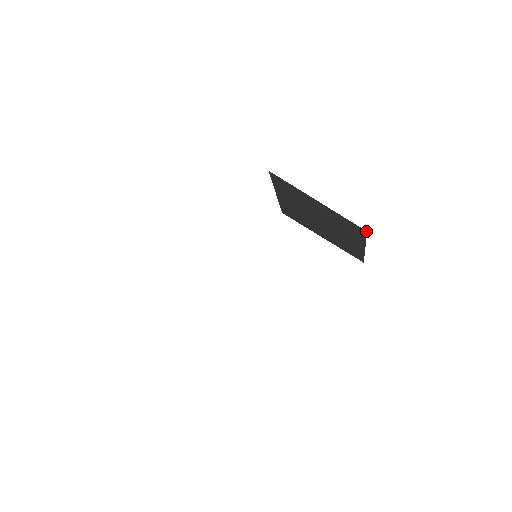
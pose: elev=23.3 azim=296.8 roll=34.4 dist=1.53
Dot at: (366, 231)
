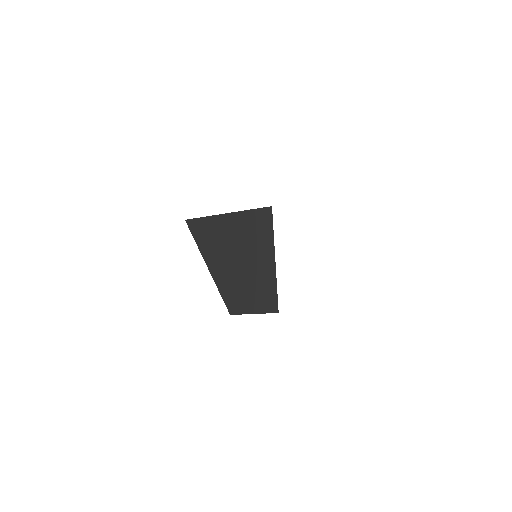
Dot at: occluded
